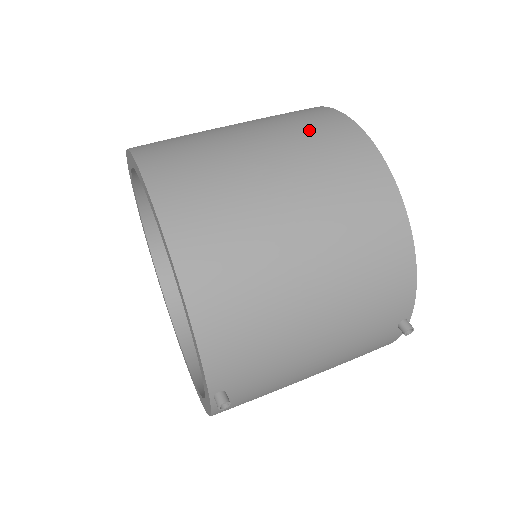
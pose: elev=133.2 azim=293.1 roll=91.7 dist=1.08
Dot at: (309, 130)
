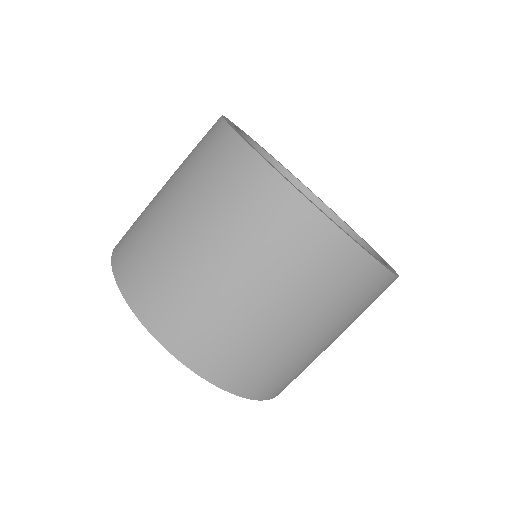
Dot at: (363, 306)
